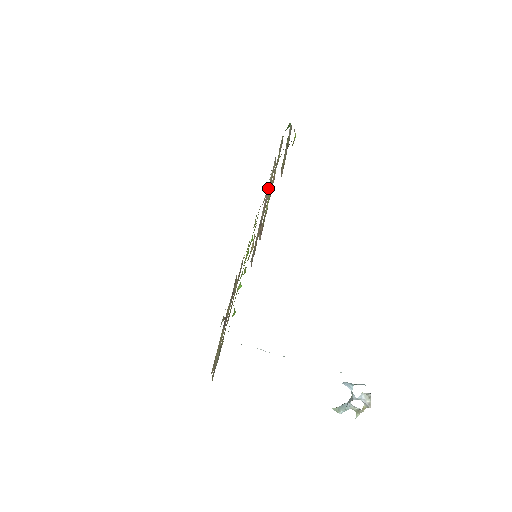
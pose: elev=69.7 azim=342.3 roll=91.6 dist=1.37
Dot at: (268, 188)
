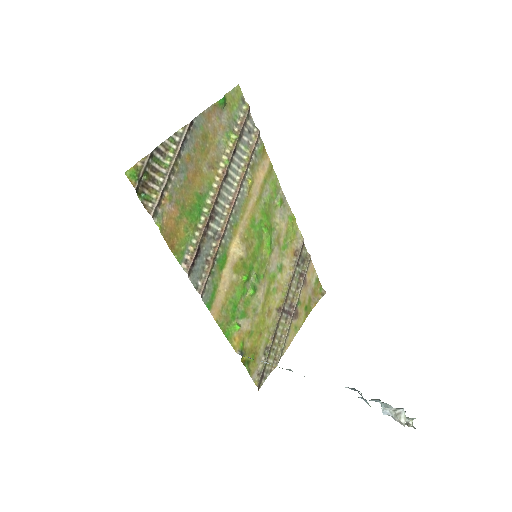
Dot at: (237, 181)
